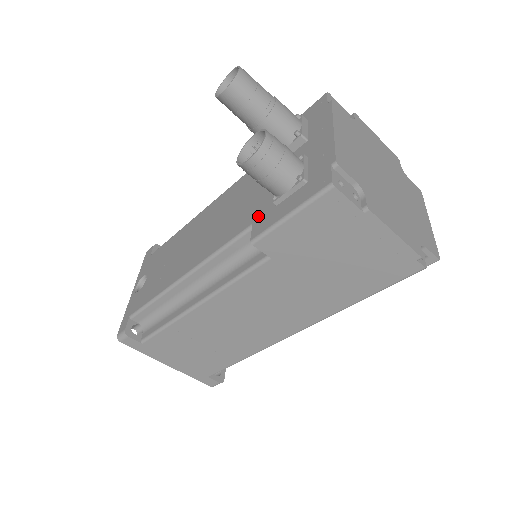
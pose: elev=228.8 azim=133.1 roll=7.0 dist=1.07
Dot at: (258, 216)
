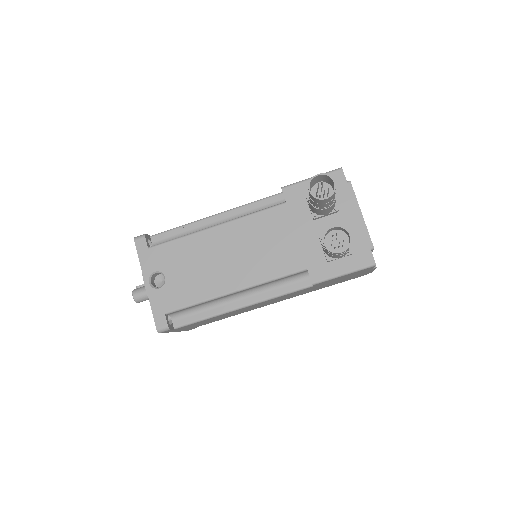
Dot at: (311, 264)
